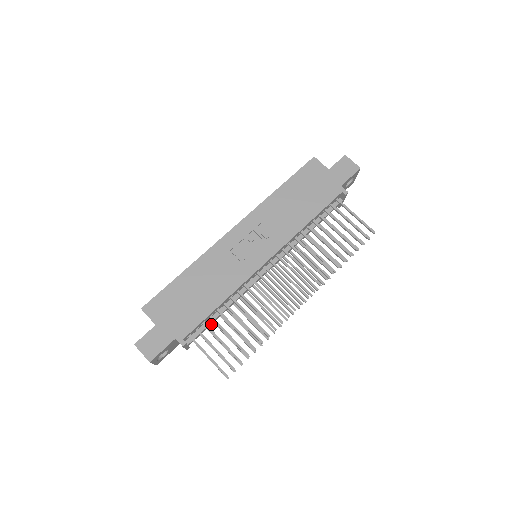
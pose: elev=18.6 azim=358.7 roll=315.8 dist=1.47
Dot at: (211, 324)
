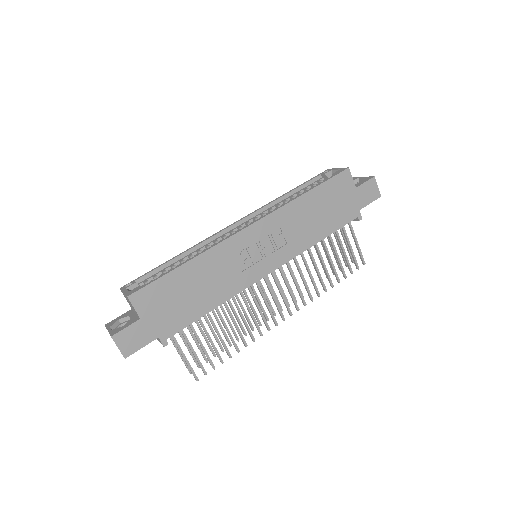
Dot at: occluded
